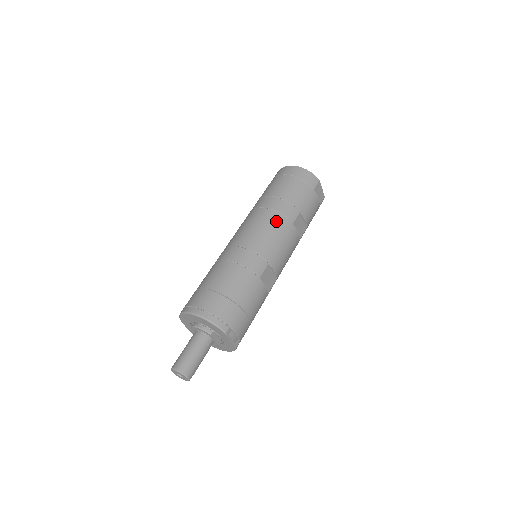
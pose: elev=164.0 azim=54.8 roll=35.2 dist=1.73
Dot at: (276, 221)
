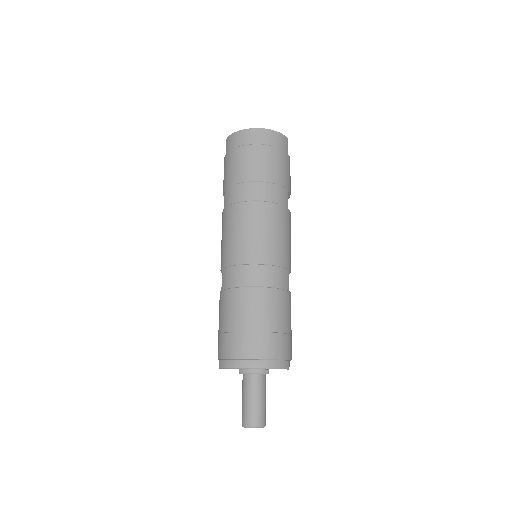
Dot at: (277, 215)
